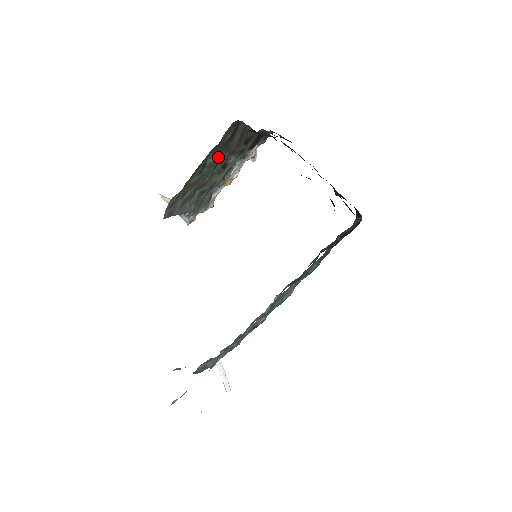
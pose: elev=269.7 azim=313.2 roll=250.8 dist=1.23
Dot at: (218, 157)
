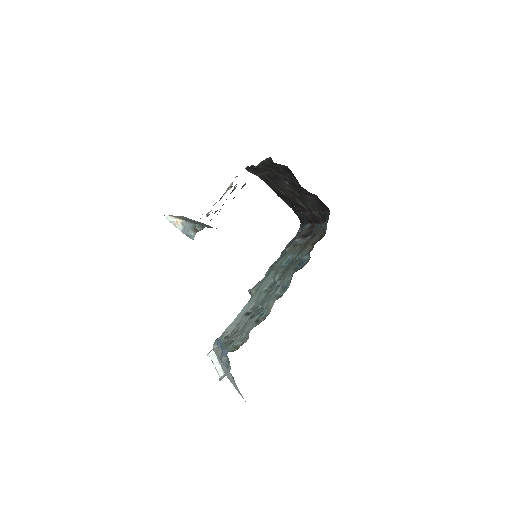
Dot at: occluded
